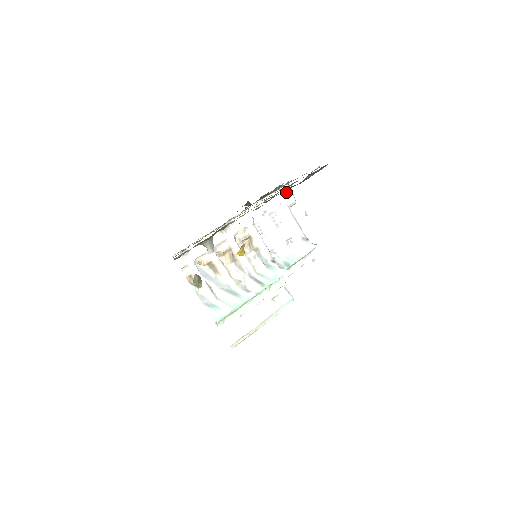
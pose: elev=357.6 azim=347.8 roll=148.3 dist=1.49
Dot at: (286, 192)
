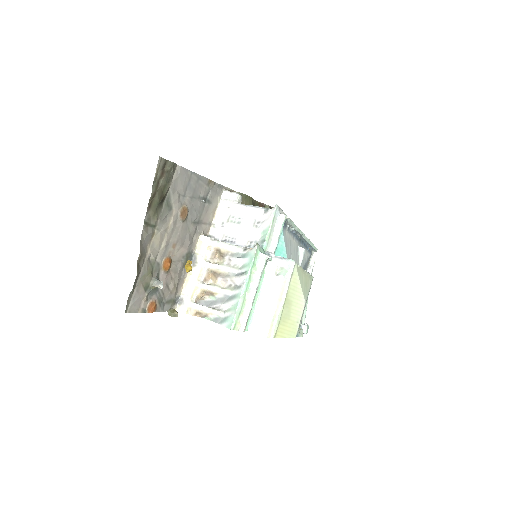
Dot at: (227, 196)
